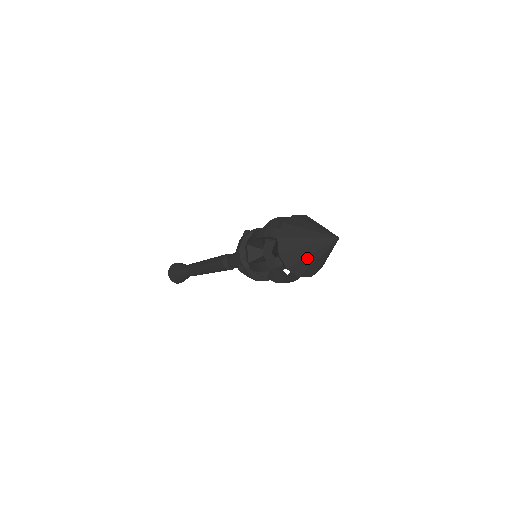
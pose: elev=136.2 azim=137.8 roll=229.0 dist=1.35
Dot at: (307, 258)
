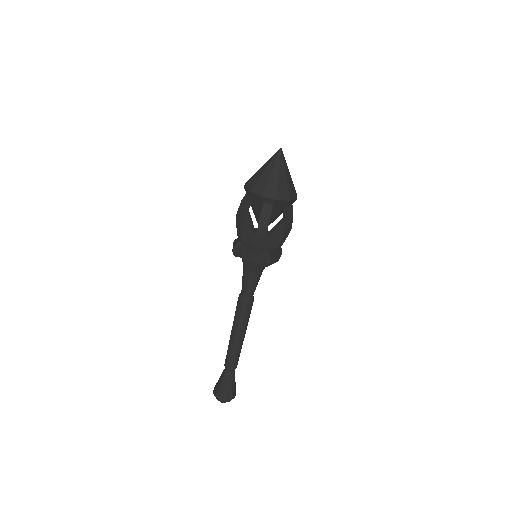
Dot at: (263, 175)
